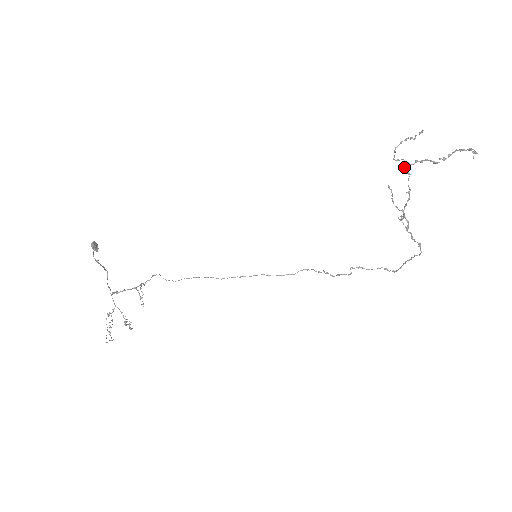
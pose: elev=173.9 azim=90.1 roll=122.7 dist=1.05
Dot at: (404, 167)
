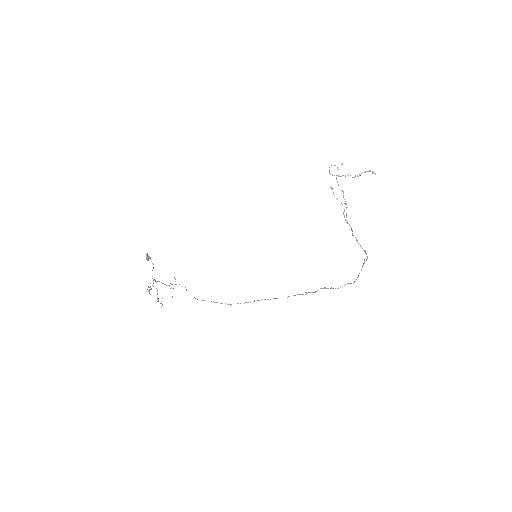
Dot at: occluded
